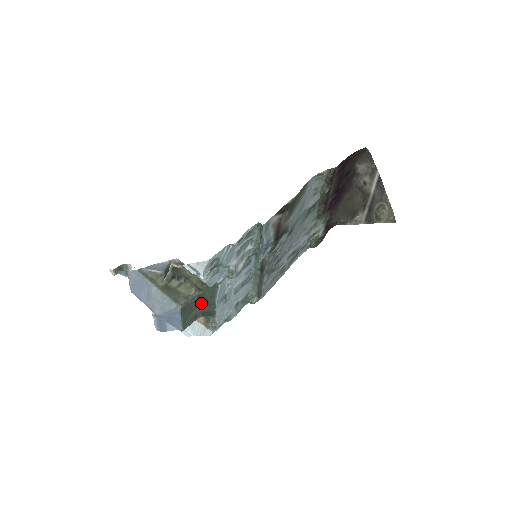
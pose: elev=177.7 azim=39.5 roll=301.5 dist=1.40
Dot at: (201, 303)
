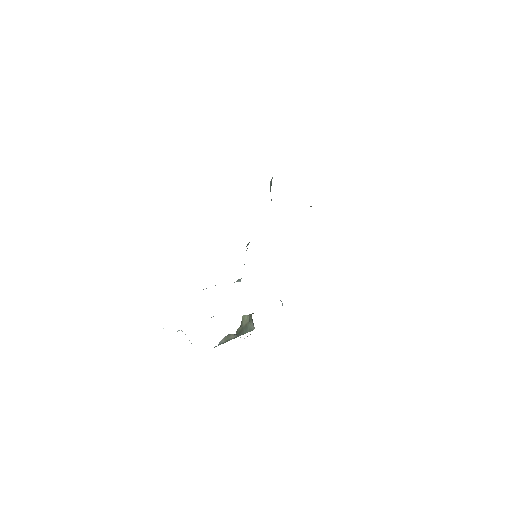
Dot at: occluded
